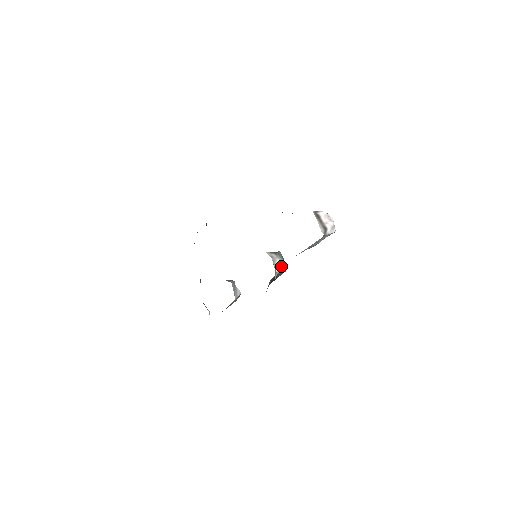
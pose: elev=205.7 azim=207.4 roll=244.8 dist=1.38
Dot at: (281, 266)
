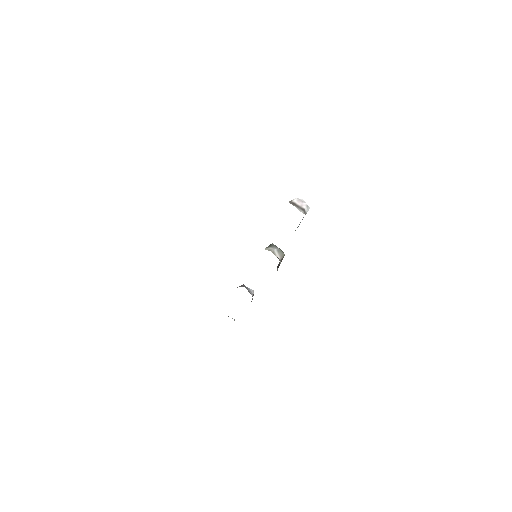
Dot at: (280, 253)
